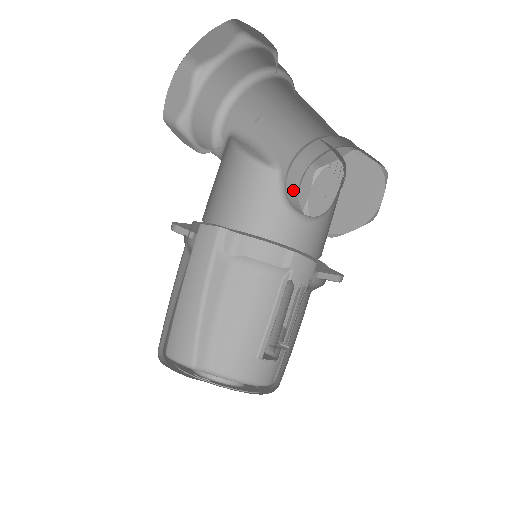
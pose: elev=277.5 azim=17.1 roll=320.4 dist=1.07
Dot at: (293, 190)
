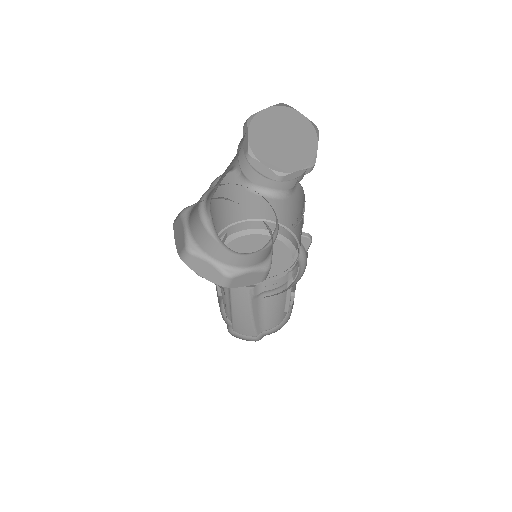
Dot at: (242, 158)
